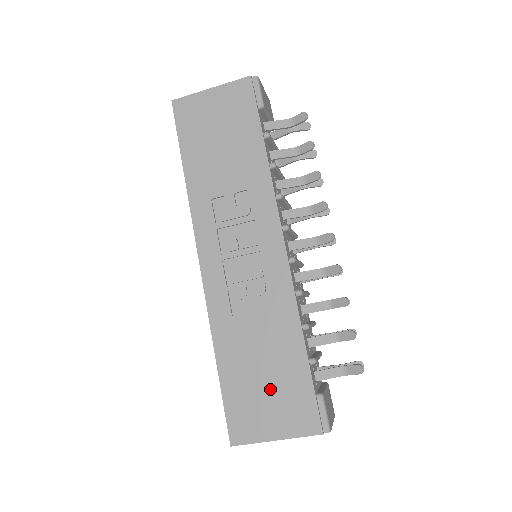
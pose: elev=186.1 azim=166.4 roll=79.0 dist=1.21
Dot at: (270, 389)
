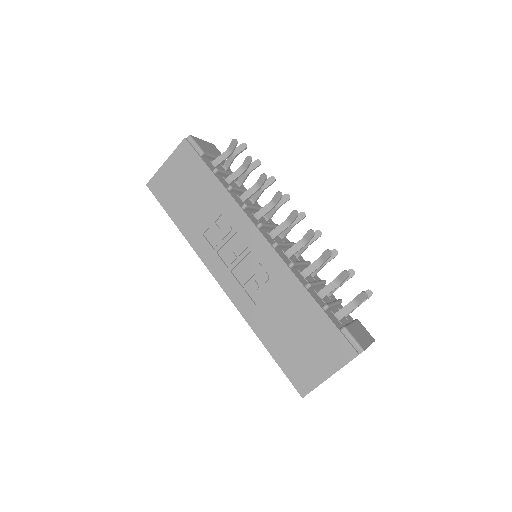
Dot at: (307, 343)
